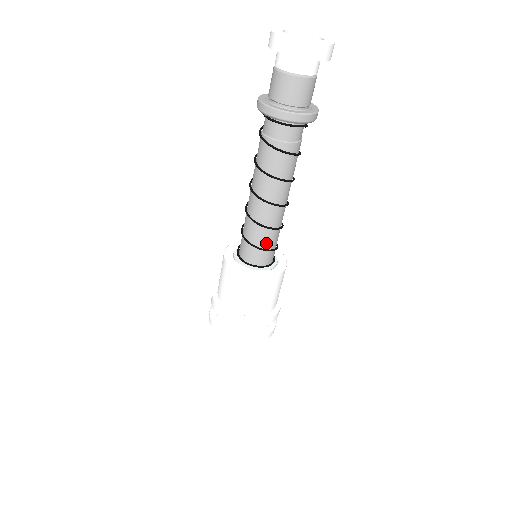
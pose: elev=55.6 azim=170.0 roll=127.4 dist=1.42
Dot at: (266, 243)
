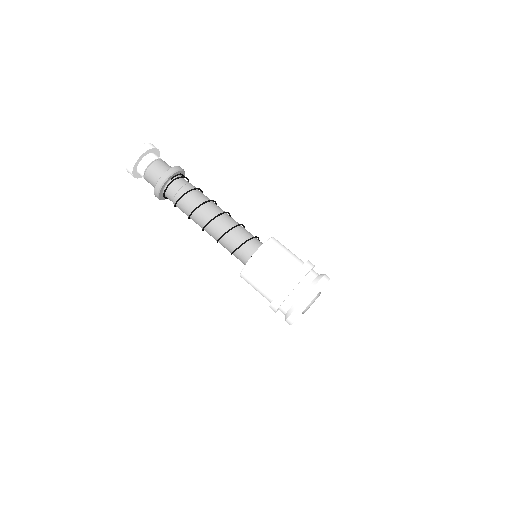
Dot at: (235, 243)
